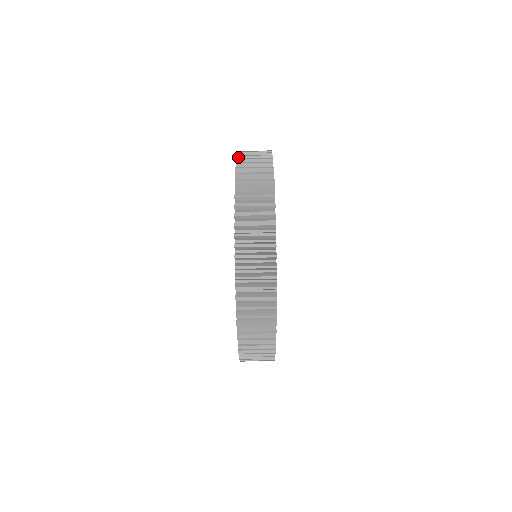
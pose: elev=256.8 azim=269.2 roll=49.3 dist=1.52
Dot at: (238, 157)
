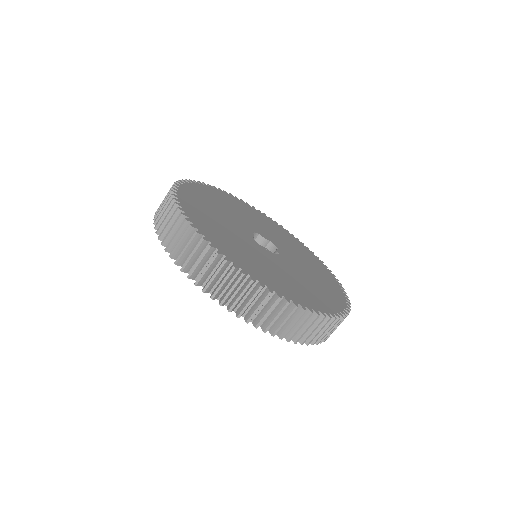
Dot at: (206, 291)
